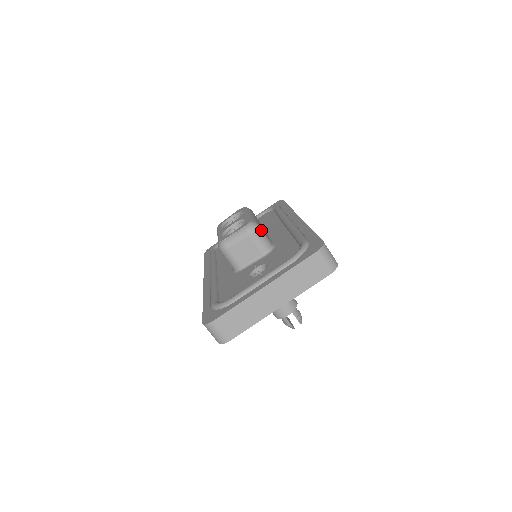
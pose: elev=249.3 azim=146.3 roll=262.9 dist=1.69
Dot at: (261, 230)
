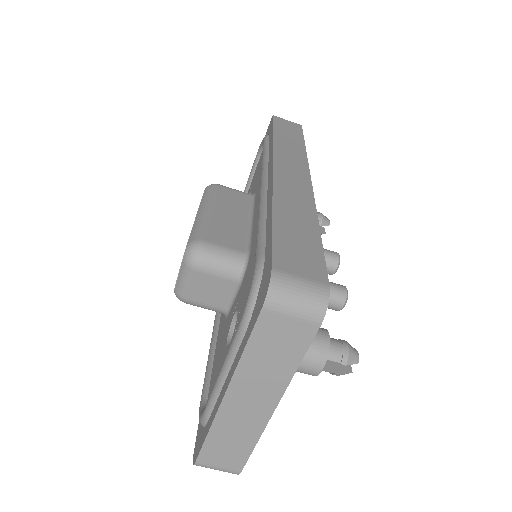
Dot at: (210, 248)
